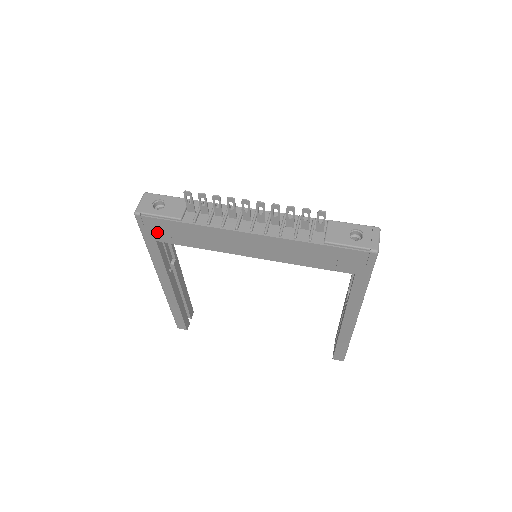
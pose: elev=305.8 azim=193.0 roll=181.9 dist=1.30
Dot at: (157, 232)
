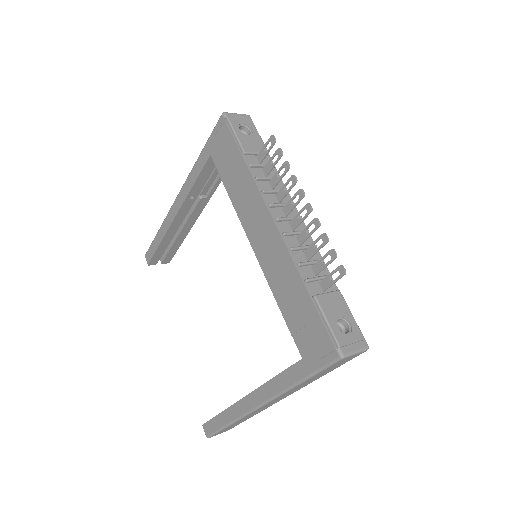
Dot at: (219, 147)
